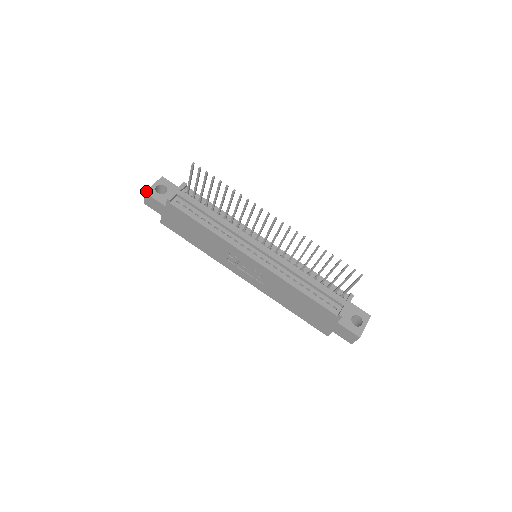
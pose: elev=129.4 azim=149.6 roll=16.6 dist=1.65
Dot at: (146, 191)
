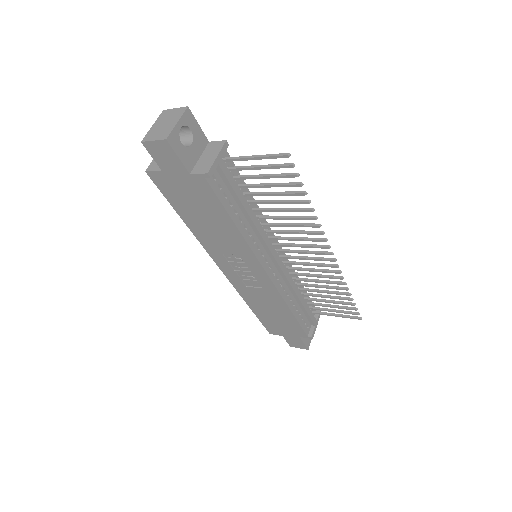
Dot at: (168, 137)
